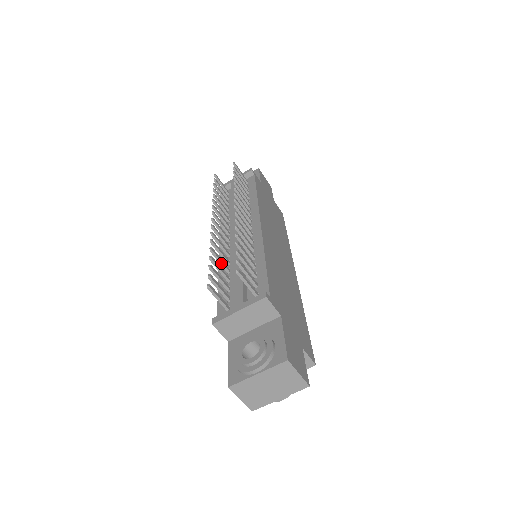
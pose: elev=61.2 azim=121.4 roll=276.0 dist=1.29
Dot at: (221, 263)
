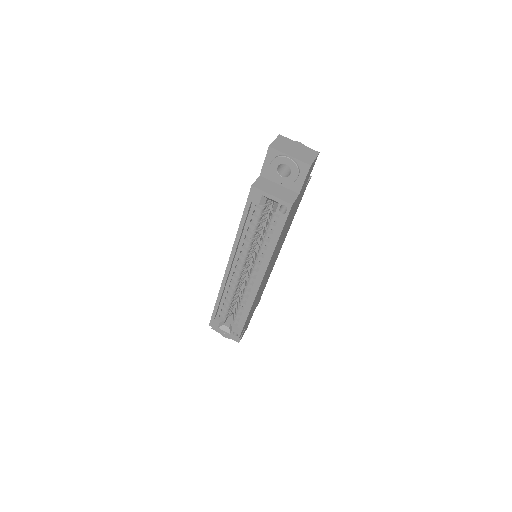
Dot at: occluded
